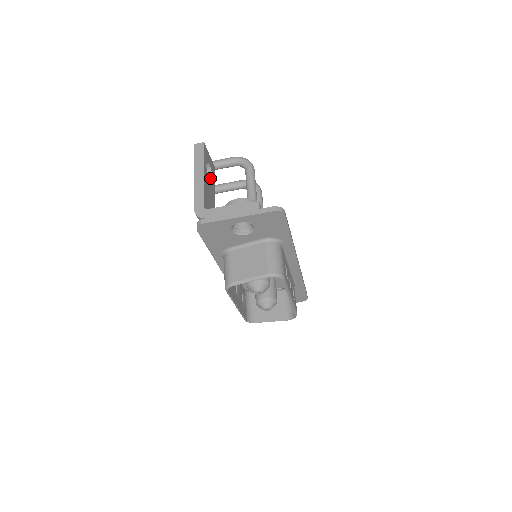
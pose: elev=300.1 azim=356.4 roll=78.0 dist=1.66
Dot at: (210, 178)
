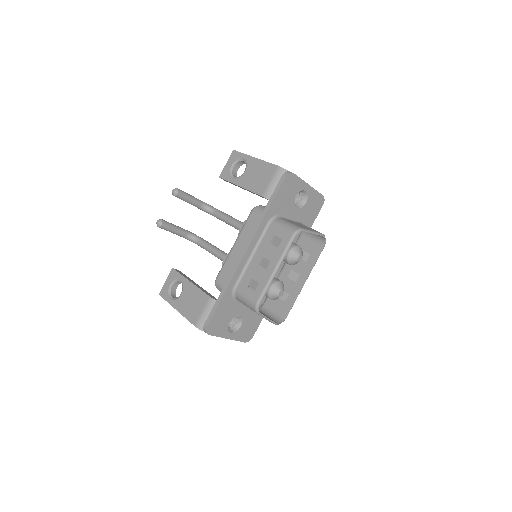
Dot at: occluded
